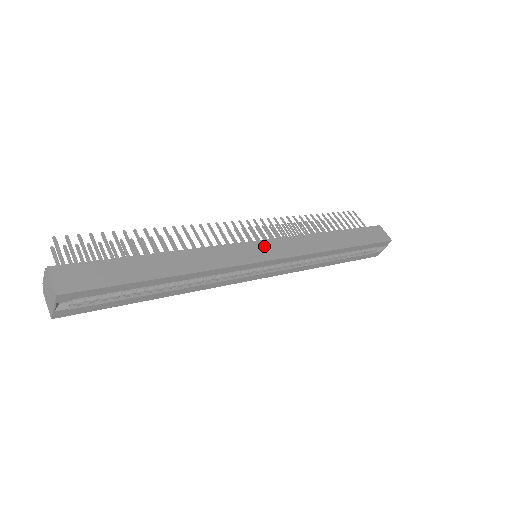
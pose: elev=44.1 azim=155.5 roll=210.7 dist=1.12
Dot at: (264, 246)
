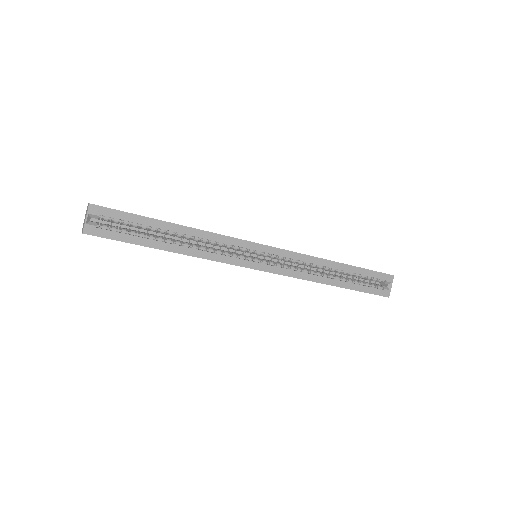
Dot at: occluded
